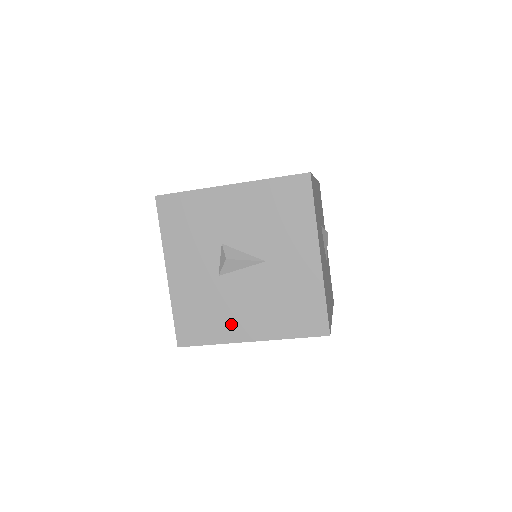
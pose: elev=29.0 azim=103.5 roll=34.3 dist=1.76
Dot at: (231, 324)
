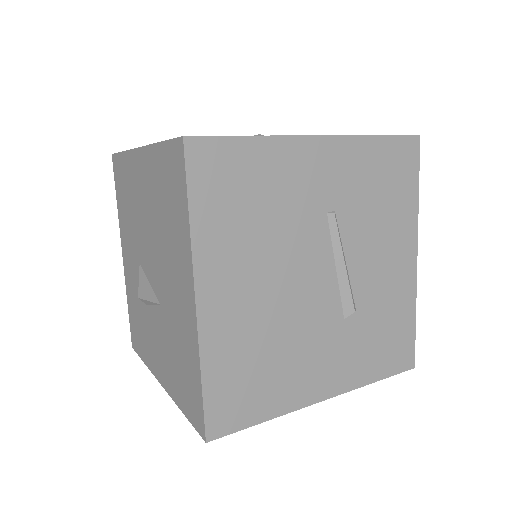
Dot at: occluded
